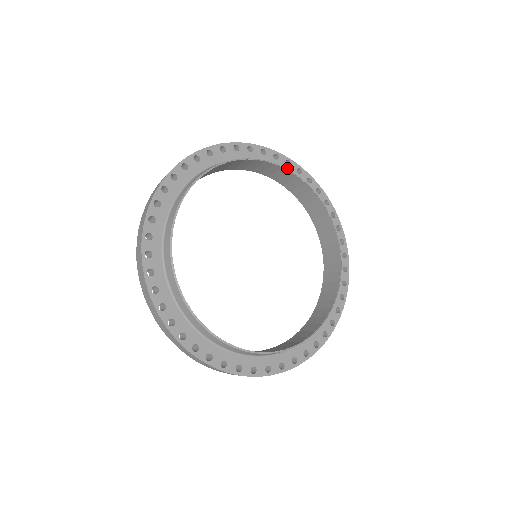
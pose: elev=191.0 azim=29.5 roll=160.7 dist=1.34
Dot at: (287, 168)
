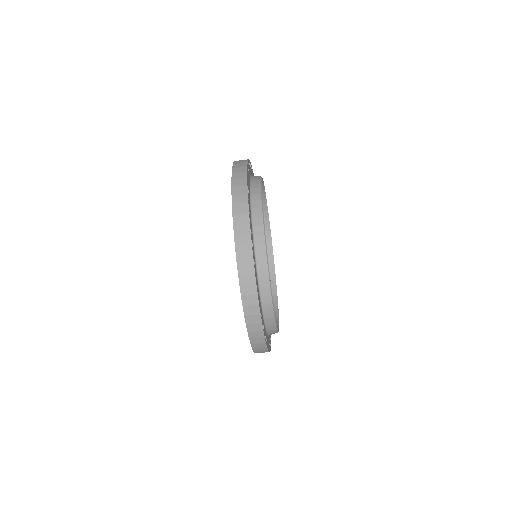
Dot at: occluded
